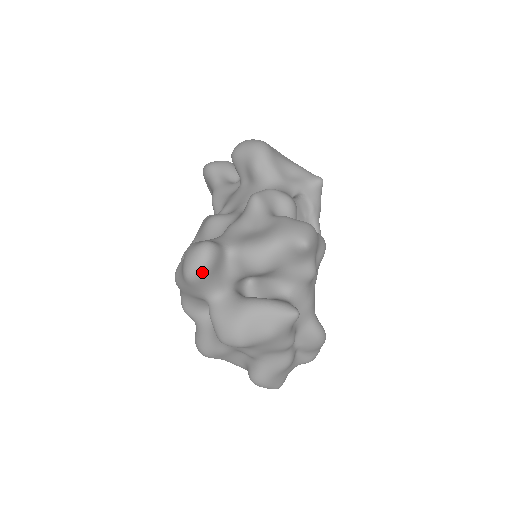
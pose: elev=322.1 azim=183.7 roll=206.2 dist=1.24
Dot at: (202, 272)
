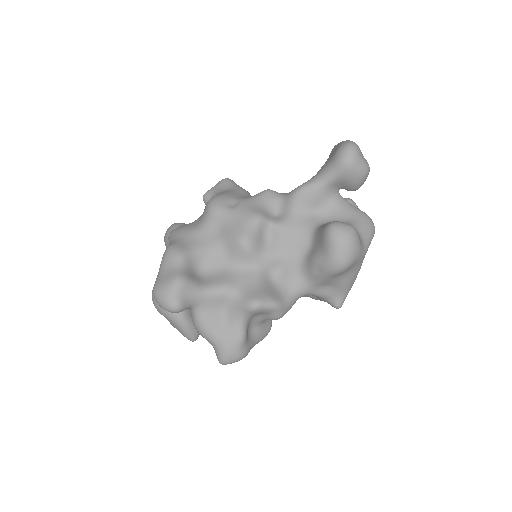
Dot at: occluded
